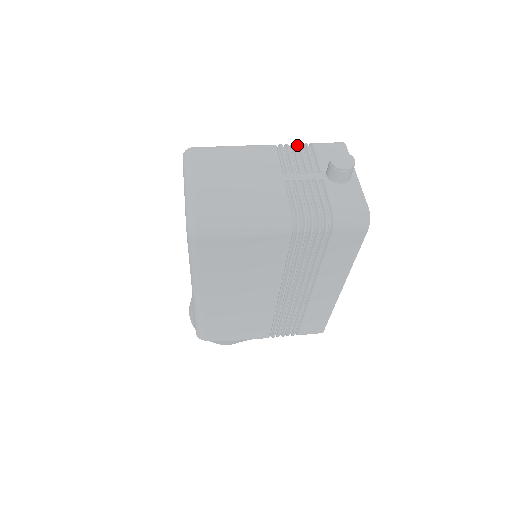
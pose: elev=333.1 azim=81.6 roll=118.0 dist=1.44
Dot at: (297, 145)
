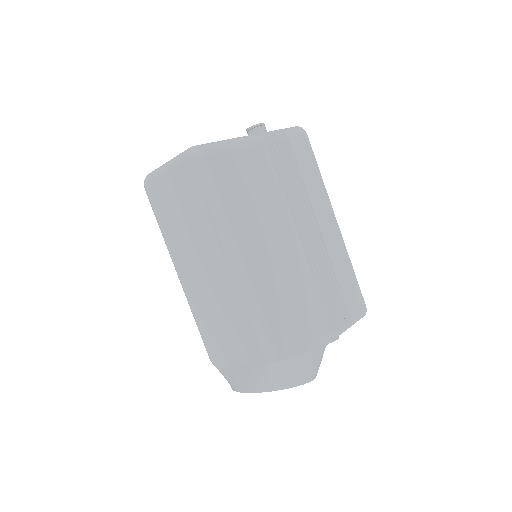
Dot at: occluded
